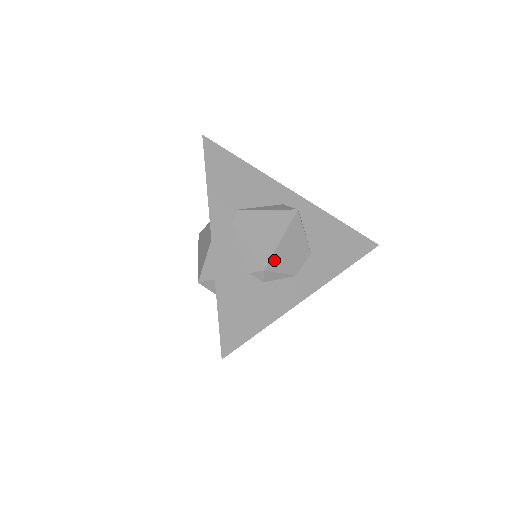
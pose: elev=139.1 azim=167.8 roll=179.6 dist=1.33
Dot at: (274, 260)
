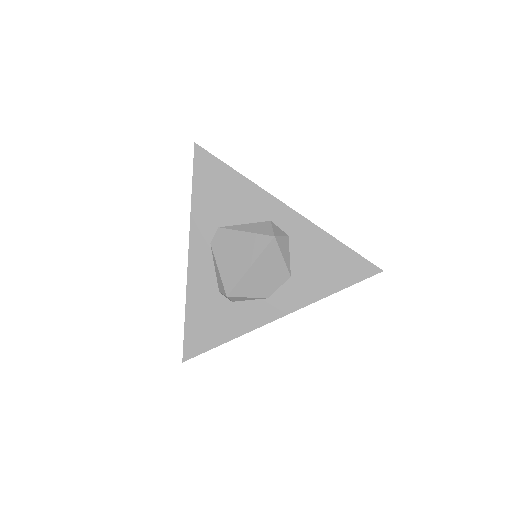
Dot at: (239, 287)
